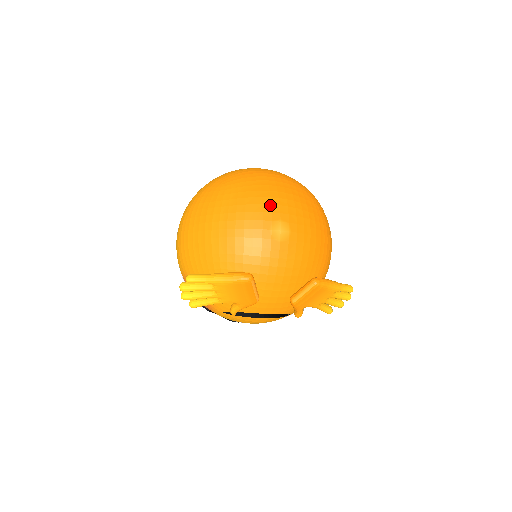
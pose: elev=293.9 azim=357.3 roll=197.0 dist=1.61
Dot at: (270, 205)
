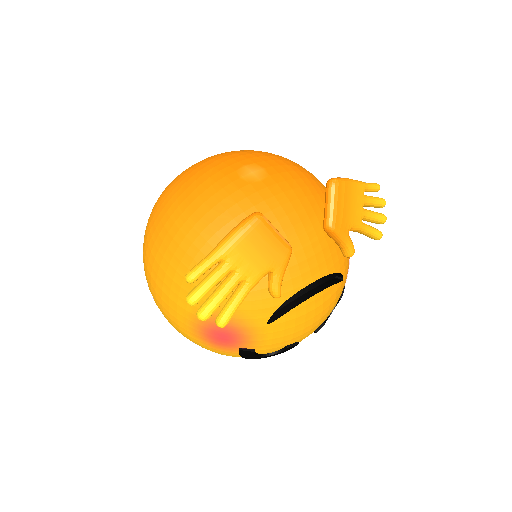
Dot at: (222, 163)
